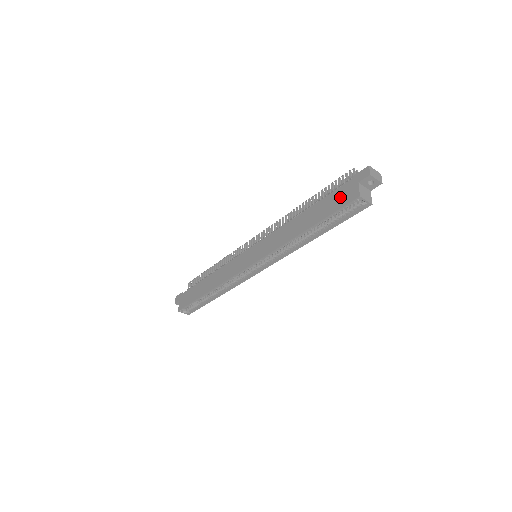
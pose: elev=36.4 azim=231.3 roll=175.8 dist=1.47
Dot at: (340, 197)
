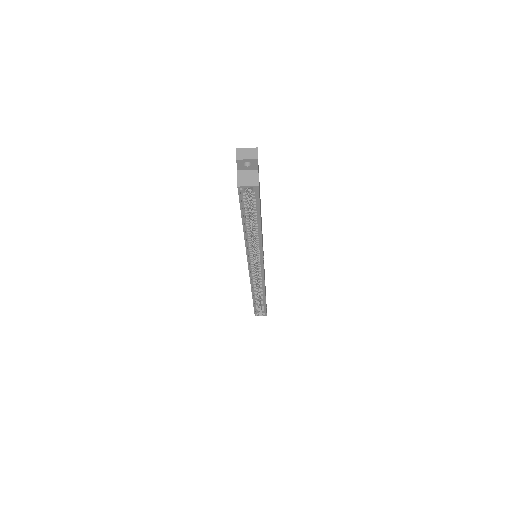
Dot at: occluded
